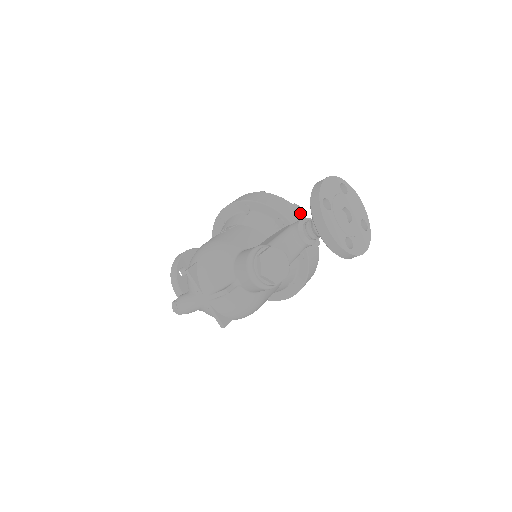
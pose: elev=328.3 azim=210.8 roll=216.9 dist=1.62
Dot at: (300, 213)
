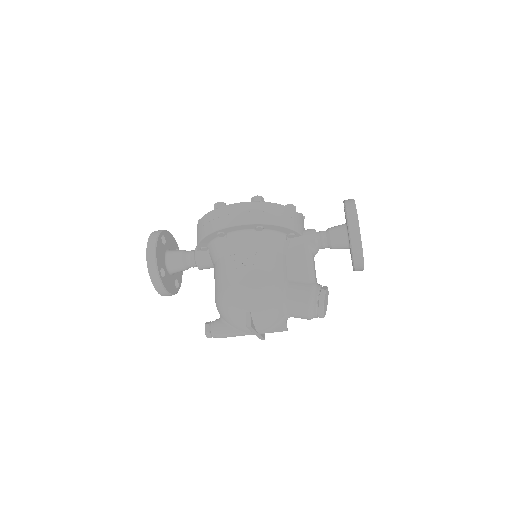
Dot at: (300, 216)
